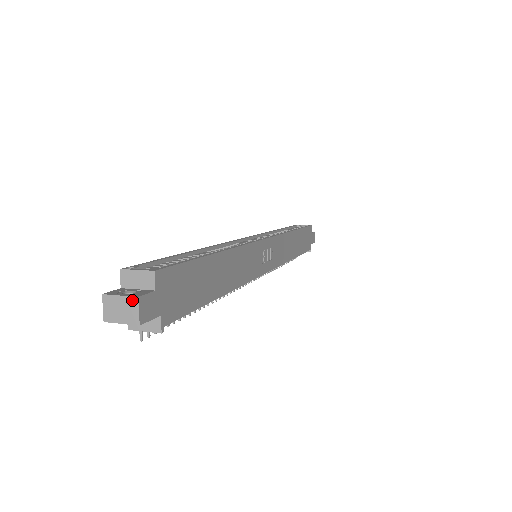
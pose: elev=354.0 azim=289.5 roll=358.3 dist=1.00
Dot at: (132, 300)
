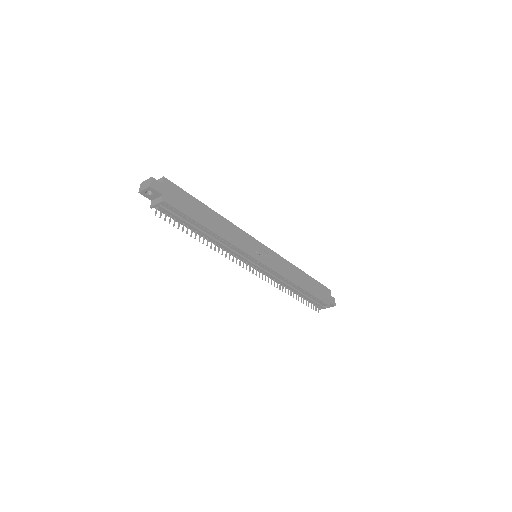
Dot at: (150, 179)
